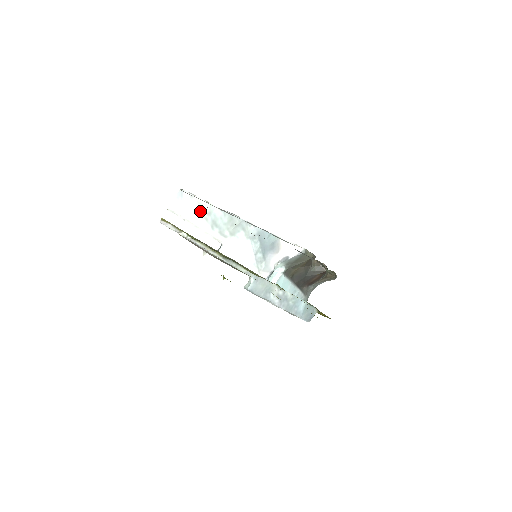
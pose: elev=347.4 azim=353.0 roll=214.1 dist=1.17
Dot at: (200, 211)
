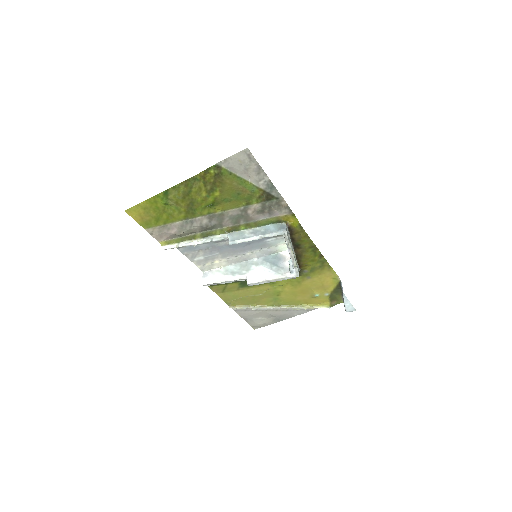
Dot at: (221, 274)
